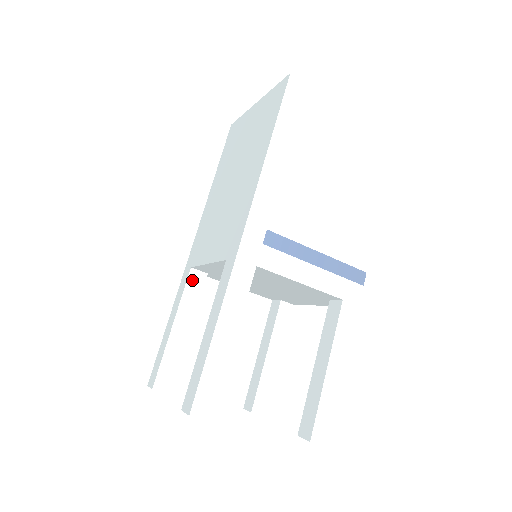
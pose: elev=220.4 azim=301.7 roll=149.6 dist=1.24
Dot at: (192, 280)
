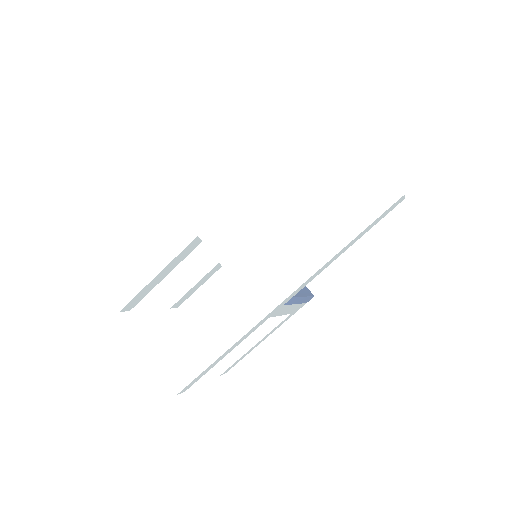
Dot at: (192, 244)
